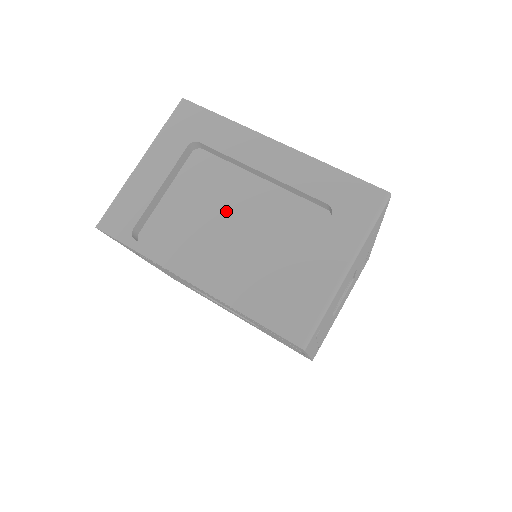
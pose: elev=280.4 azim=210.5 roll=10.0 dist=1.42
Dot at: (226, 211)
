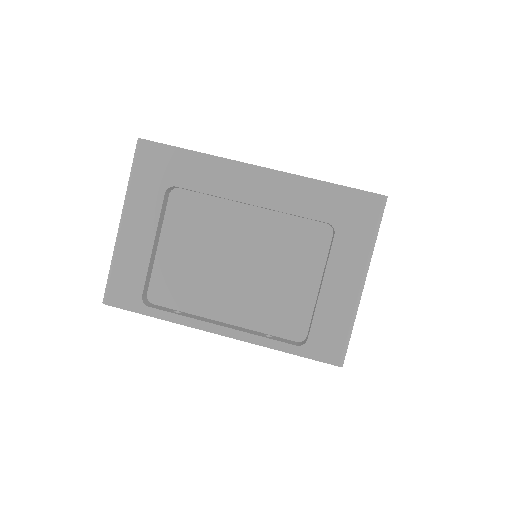
Dot at: (227, 250)
